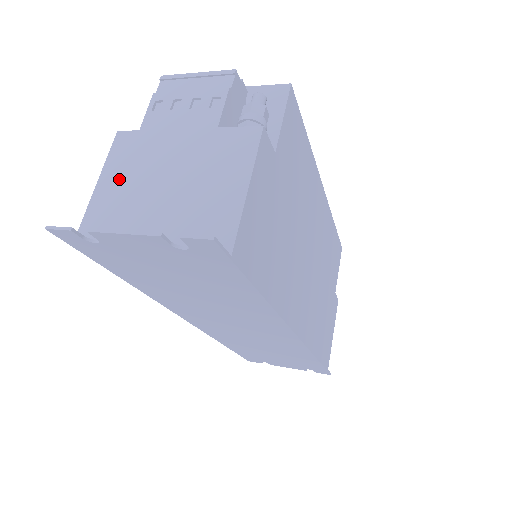
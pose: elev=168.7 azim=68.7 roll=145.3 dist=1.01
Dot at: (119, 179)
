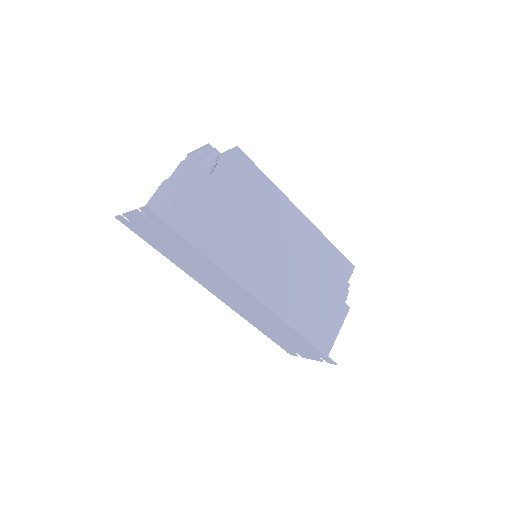
Dot at: (153, 199)
